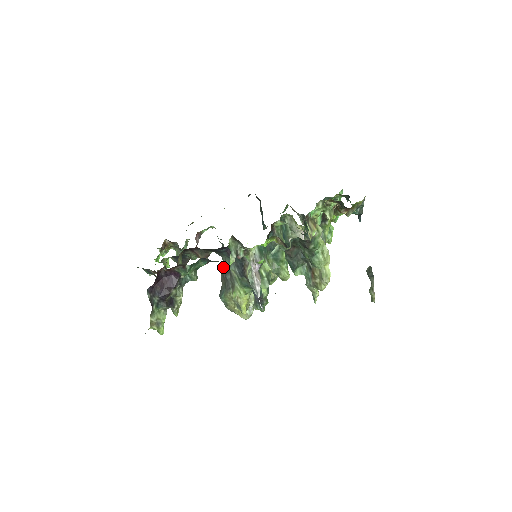
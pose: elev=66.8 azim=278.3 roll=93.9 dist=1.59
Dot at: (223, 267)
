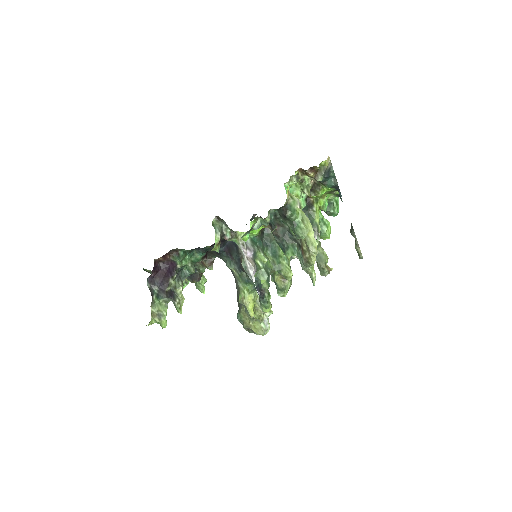
Dot at: occluded
